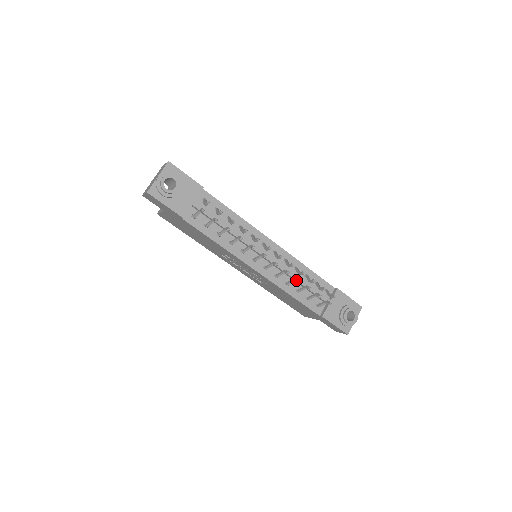
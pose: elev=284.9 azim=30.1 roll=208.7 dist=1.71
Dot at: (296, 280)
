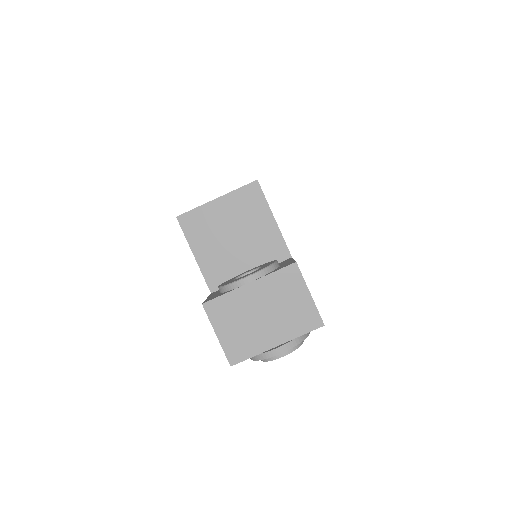
Dot at: occluded
